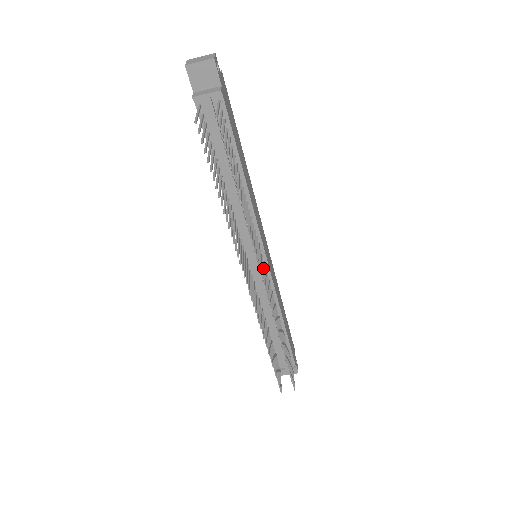
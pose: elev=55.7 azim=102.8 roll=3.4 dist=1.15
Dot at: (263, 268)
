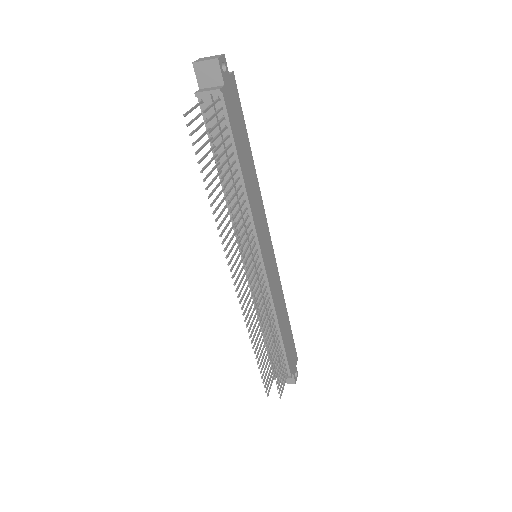
Dot at: (253, 267)
